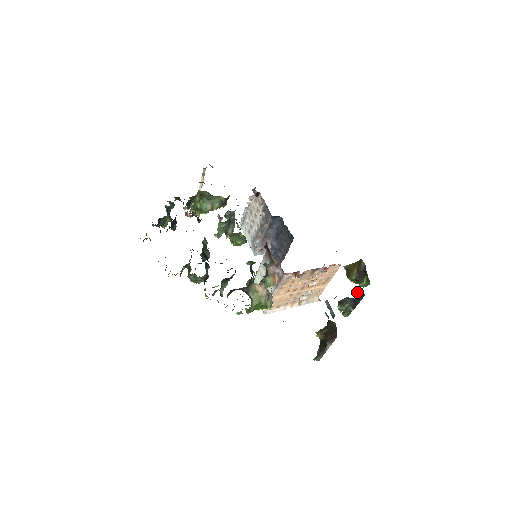
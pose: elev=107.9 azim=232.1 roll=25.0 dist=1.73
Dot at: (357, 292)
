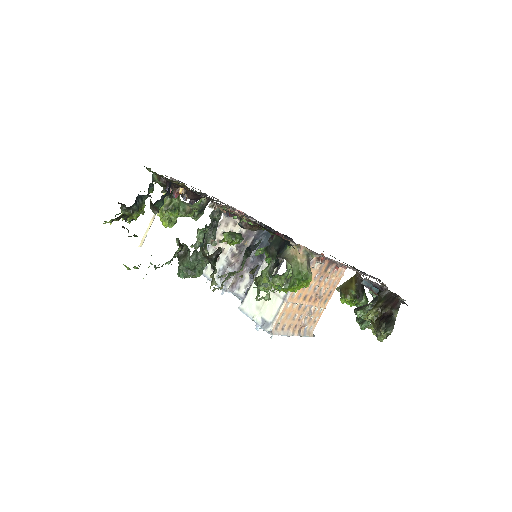
Dot at: occluded
